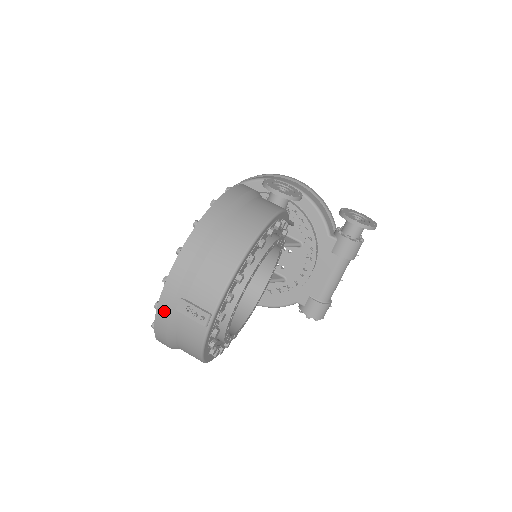
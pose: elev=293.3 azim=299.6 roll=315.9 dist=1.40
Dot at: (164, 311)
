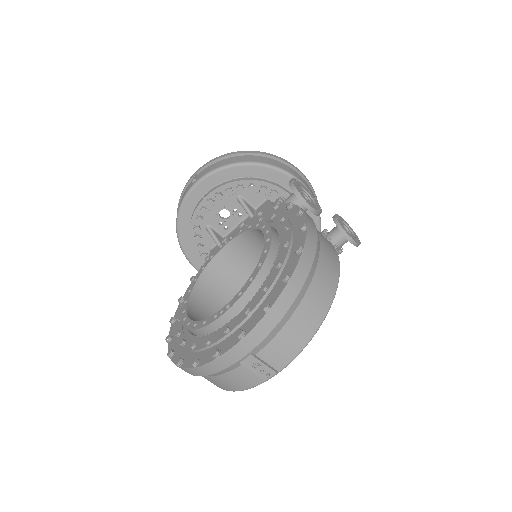
Dot at: (225, 362)
